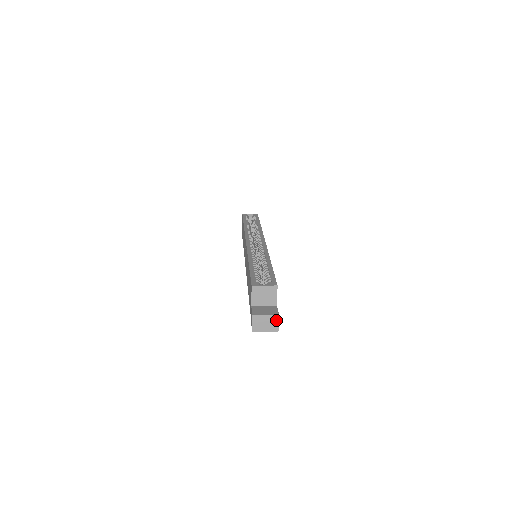
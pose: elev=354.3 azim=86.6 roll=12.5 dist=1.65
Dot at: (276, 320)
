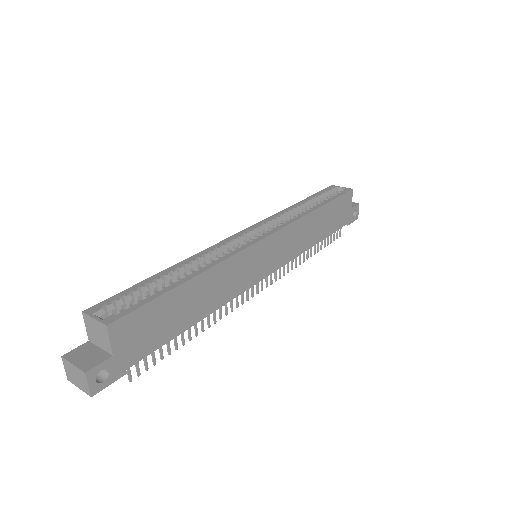
Dot at: (85, 379)
